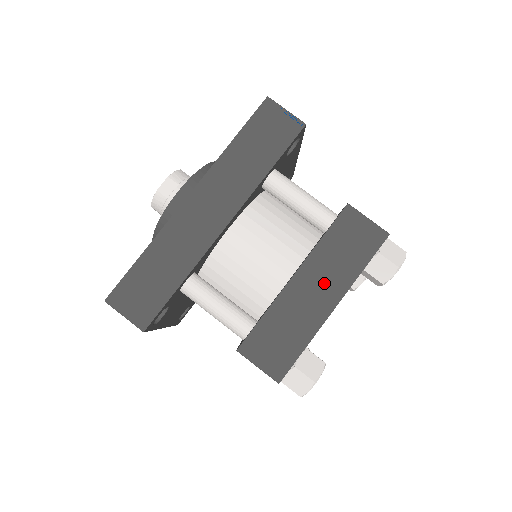
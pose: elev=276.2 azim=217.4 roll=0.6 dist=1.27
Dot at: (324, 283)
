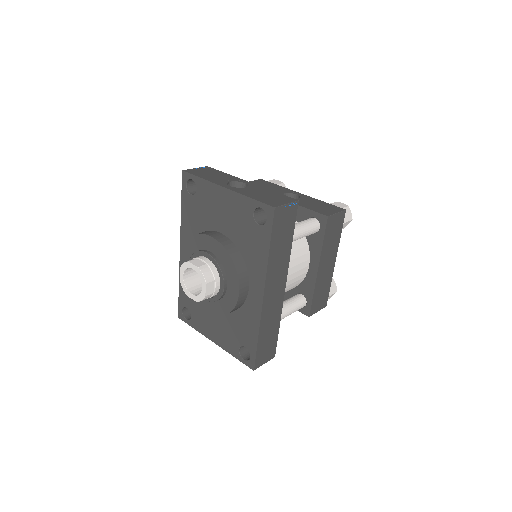
Dot at: (329, 258)
